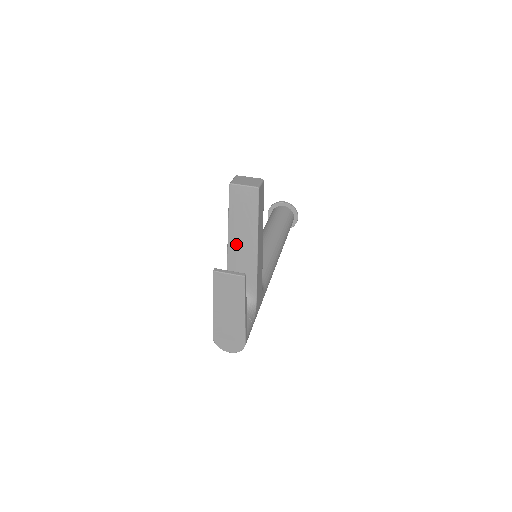
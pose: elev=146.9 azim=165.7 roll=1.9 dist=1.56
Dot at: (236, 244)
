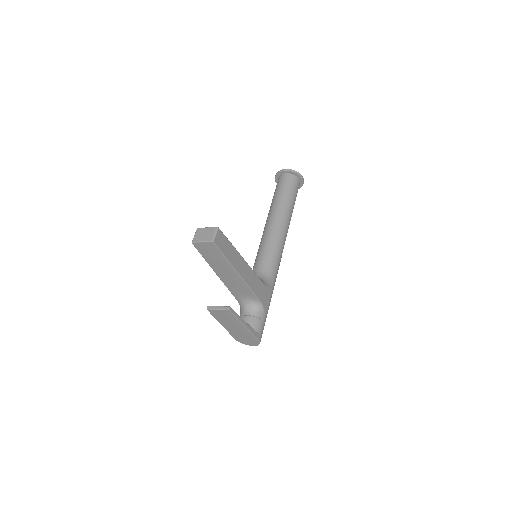
Dot at: (222, 274)
